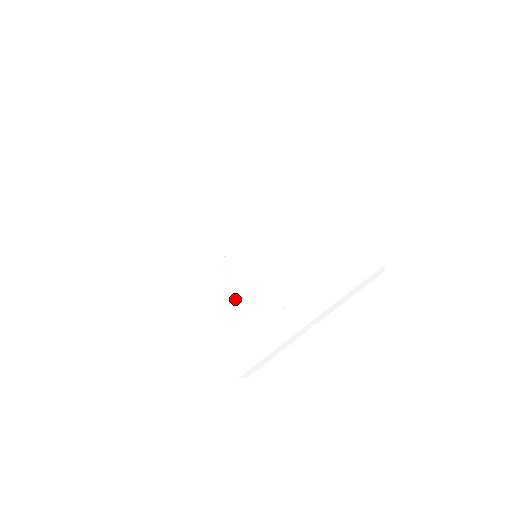
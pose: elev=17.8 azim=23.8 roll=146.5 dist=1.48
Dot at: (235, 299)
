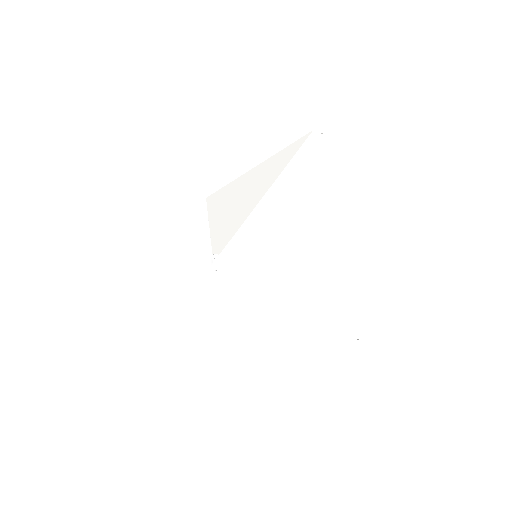
Dot at: (223, 296)
